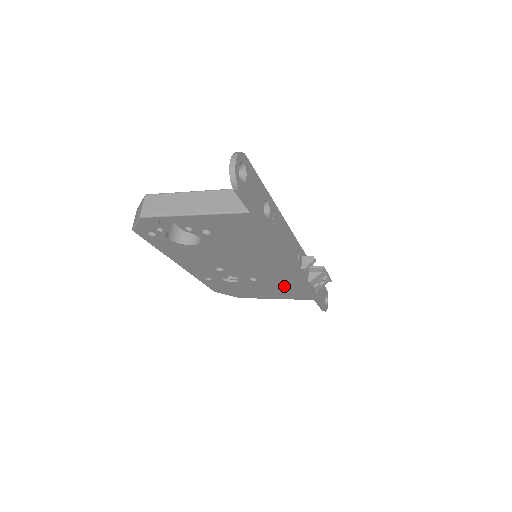
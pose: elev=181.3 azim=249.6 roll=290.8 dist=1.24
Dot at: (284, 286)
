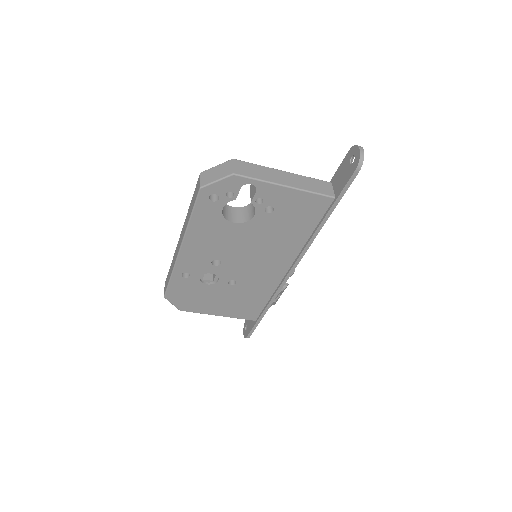
Dot at: (249, 297)
